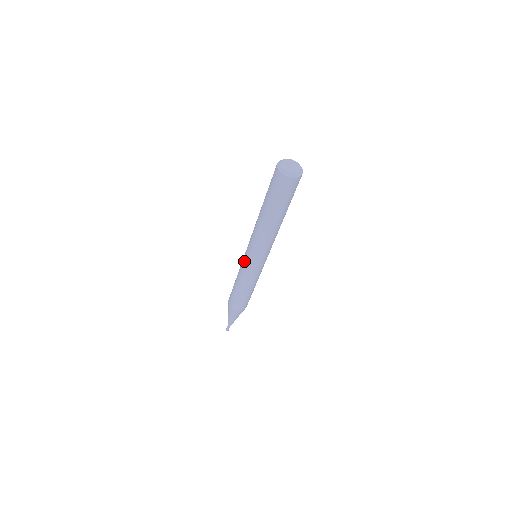
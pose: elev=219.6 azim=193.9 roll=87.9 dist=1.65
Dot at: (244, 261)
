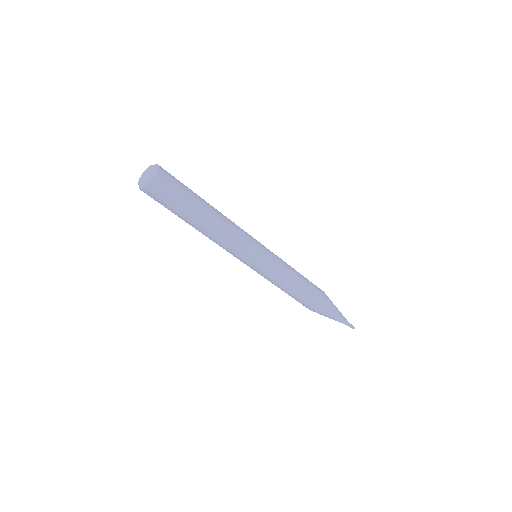
Dot at: occluded
